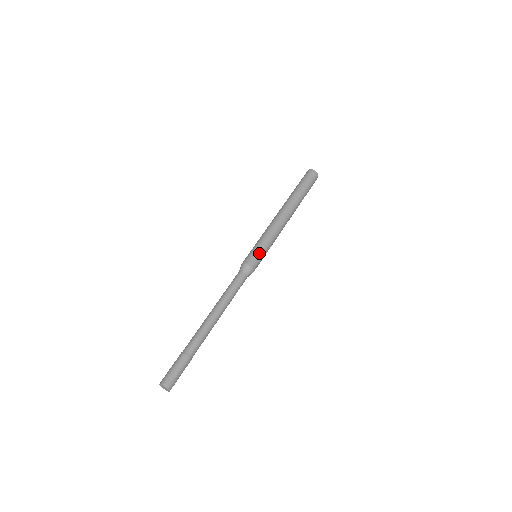
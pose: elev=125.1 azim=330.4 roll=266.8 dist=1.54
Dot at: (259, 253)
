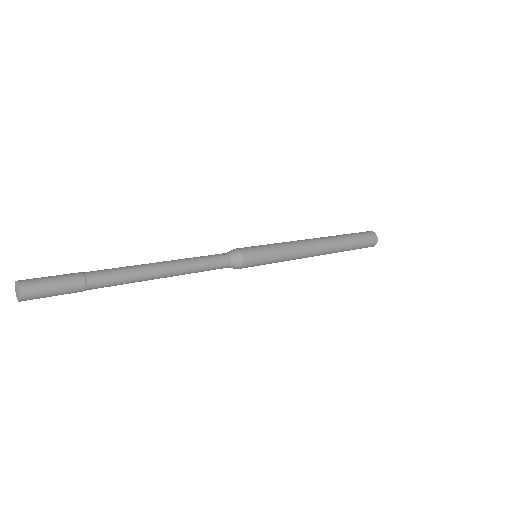
Dot at: (261, 250)
